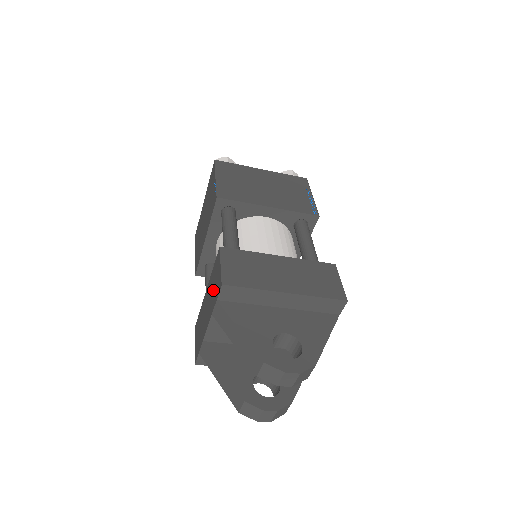
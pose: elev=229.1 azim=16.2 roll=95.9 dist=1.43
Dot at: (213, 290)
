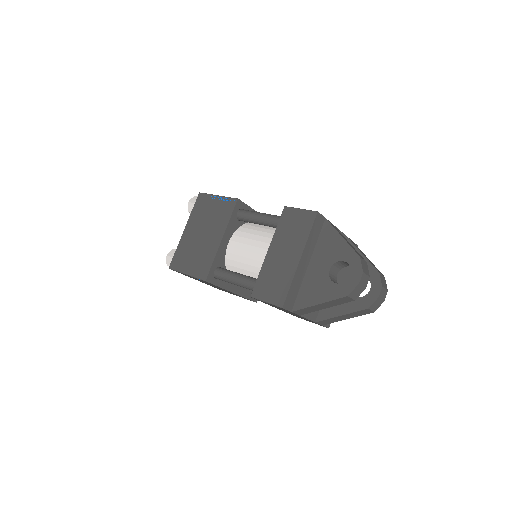
Dot at: occluded
